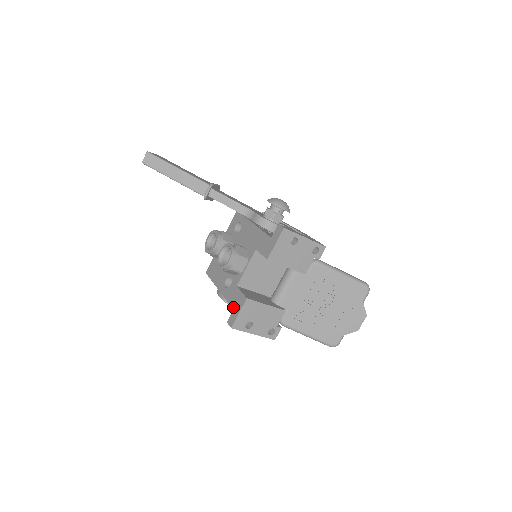
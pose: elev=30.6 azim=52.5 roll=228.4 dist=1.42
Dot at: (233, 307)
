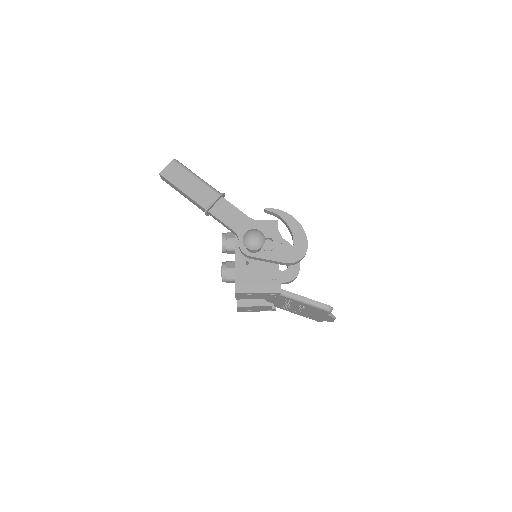
Dot at: occluded
